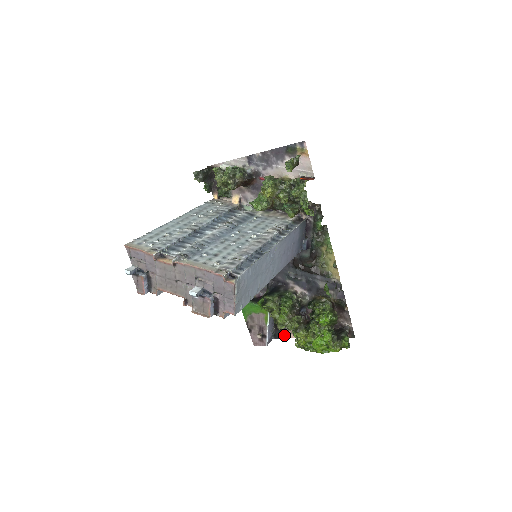
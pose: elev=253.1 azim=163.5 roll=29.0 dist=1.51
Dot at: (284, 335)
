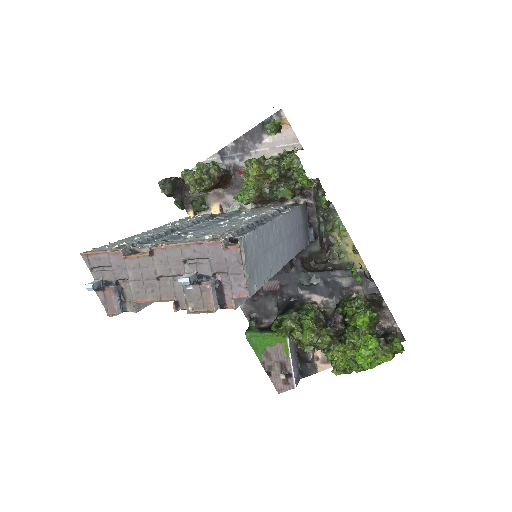
Dot at: (313, 369)
